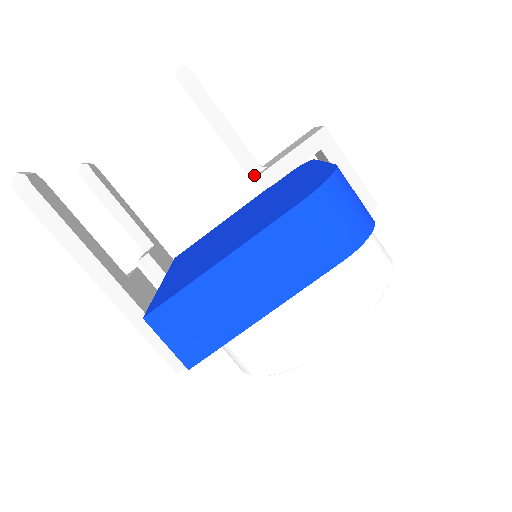
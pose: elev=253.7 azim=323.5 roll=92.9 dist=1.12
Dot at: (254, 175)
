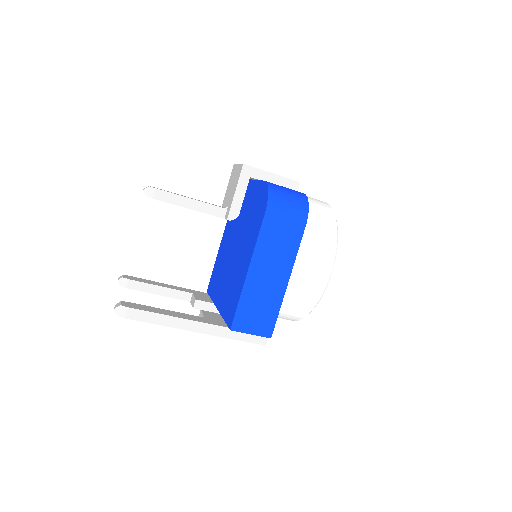
Dot at: (224, 215)
